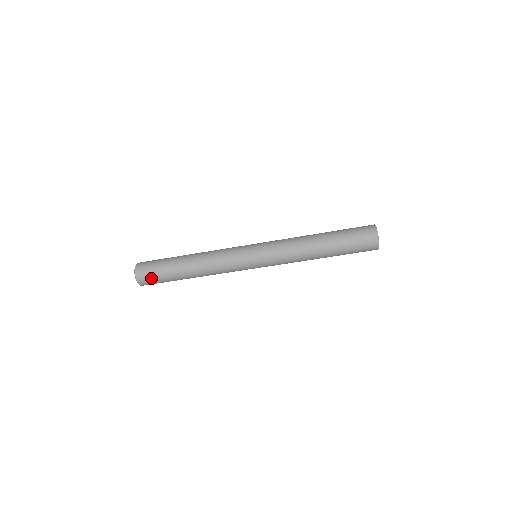
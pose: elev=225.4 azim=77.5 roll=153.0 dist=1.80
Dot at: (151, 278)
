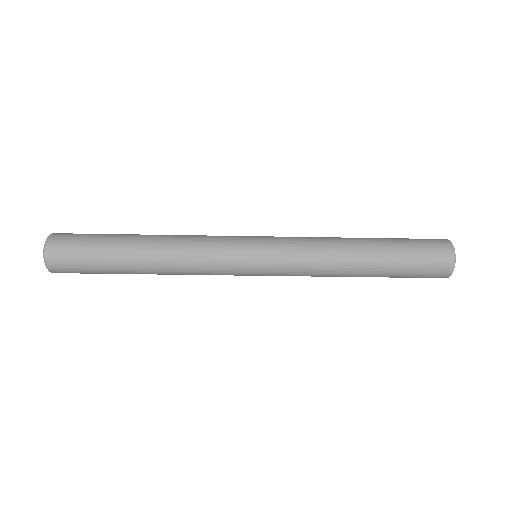
Dot at: occluded
